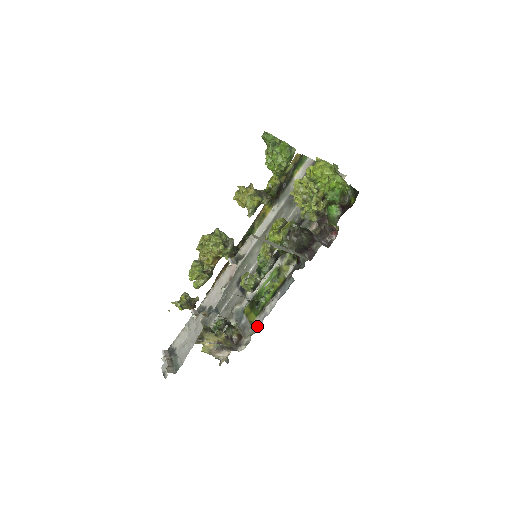
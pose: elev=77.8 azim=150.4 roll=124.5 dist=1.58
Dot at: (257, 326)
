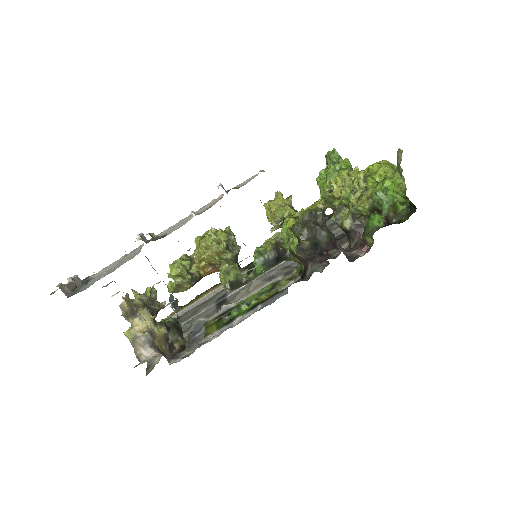
Dot at: occluded
